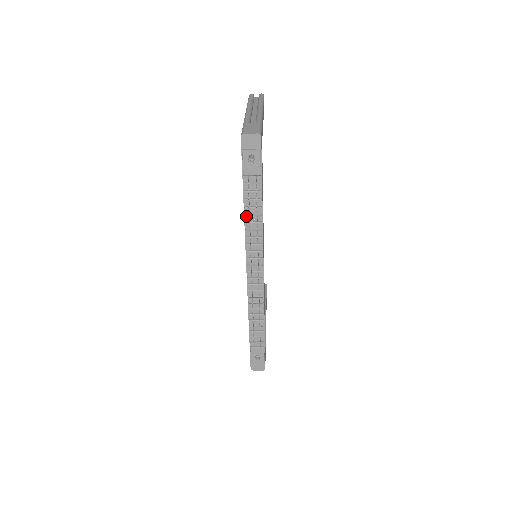
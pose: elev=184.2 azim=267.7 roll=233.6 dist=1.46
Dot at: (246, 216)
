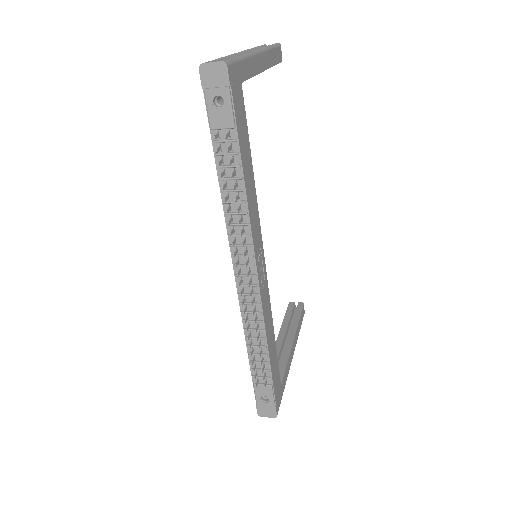
Dot at: (223, 193)
